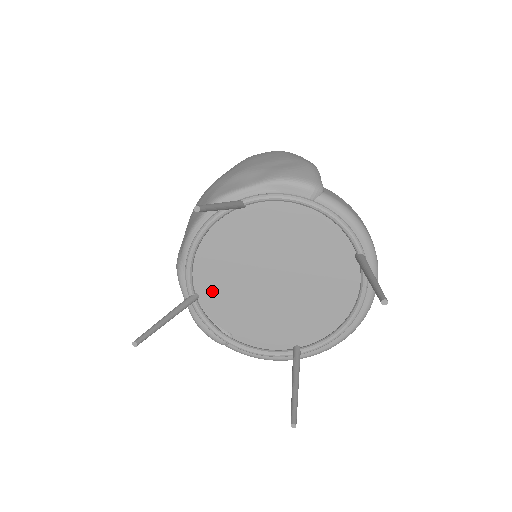
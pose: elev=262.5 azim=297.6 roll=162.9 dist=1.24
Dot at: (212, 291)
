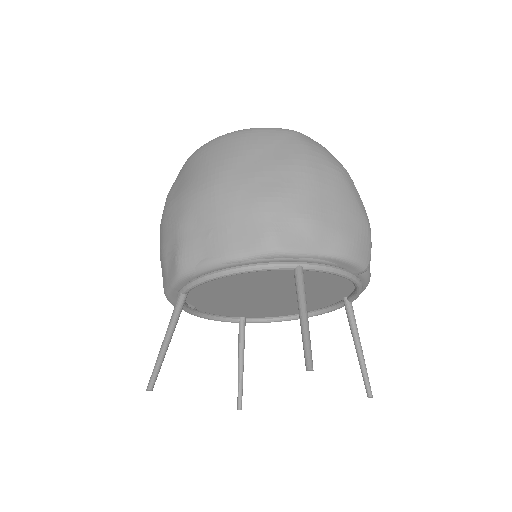
Dot at: (205, 290)
